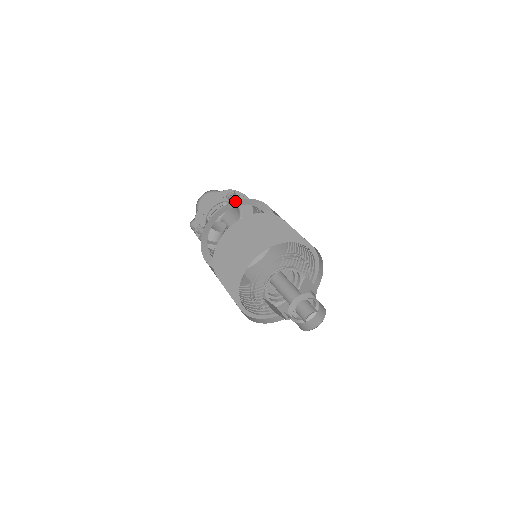
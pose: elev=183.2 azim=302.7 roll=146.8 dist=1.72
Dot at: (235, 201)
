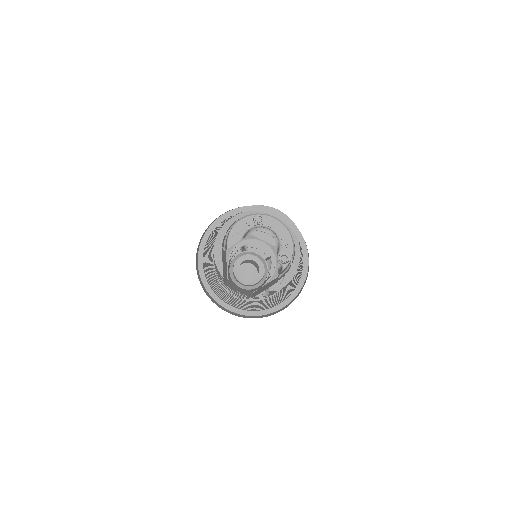
Dot at: occluded
